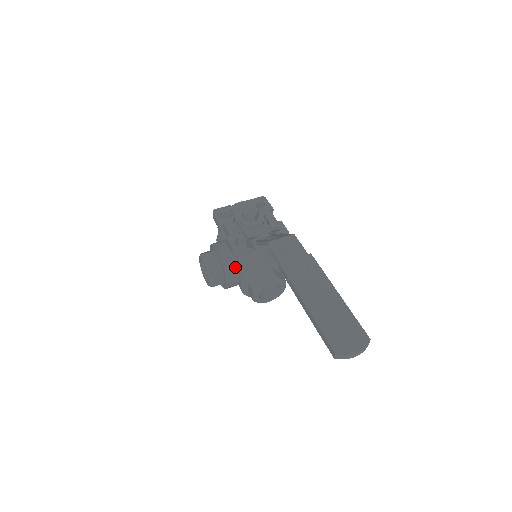
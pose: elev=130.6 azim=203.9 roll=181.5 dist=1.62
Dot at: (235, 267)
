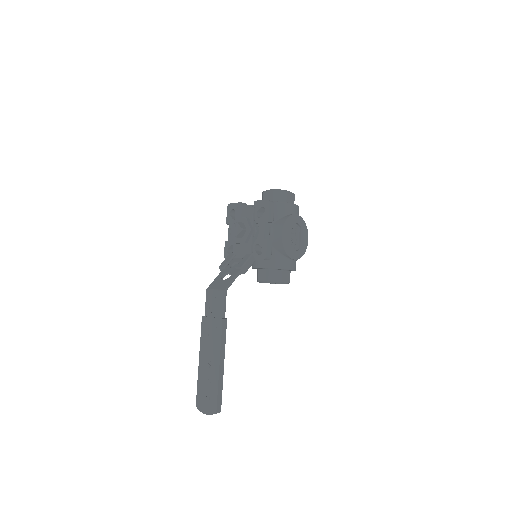
Dot at: occluded
